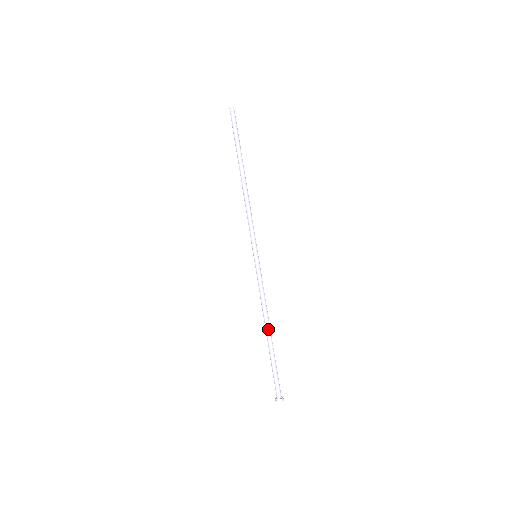
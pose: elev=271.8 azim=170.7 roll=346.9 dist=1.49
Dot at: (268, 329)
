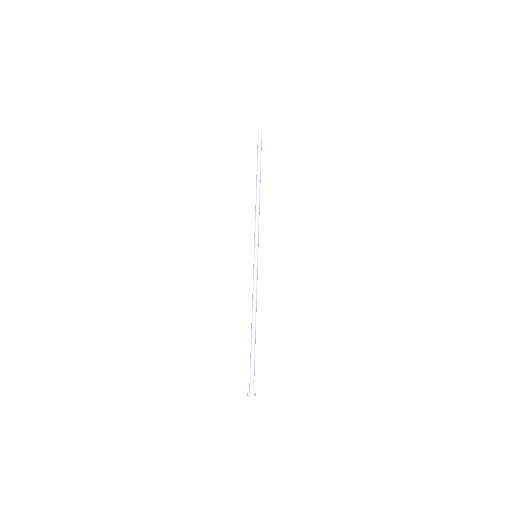
Dot at: (252, 324)
